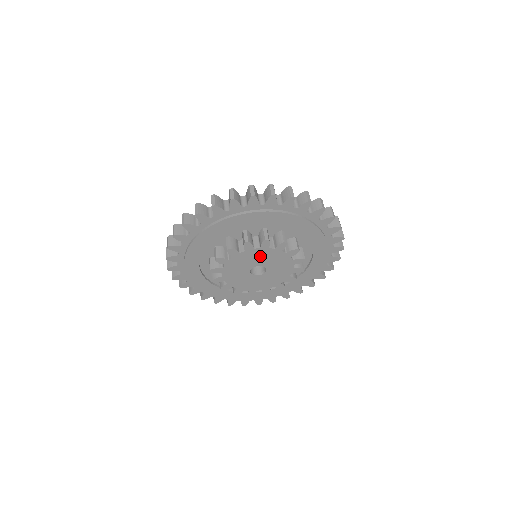
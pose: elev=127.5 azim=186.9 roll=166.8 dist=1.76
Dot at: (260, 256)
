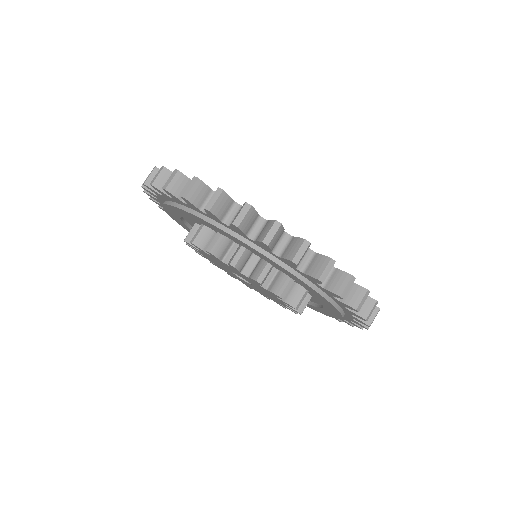
Dot at: occluded
